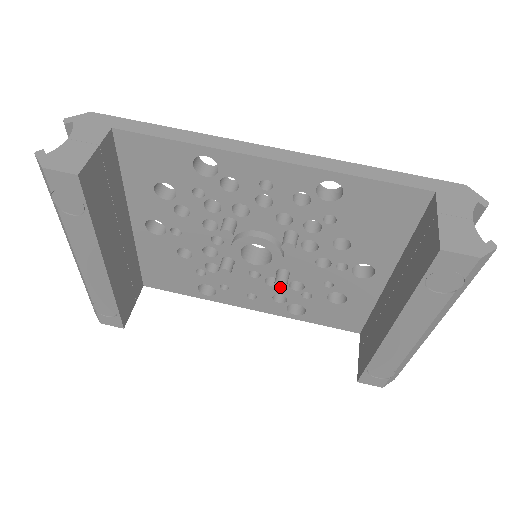
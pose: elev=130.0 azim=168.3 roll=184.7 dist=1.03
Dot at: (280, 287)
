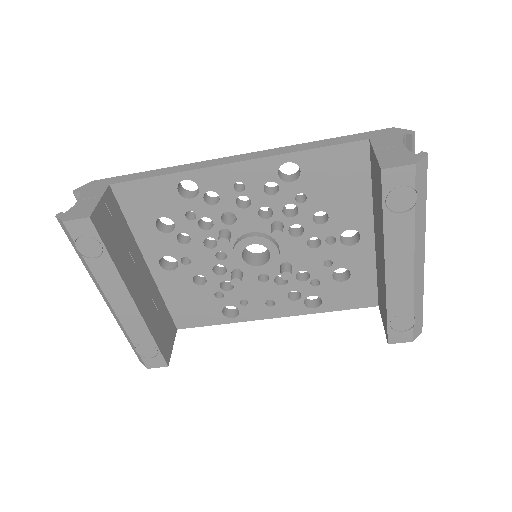
Dot at: (287, 278)
